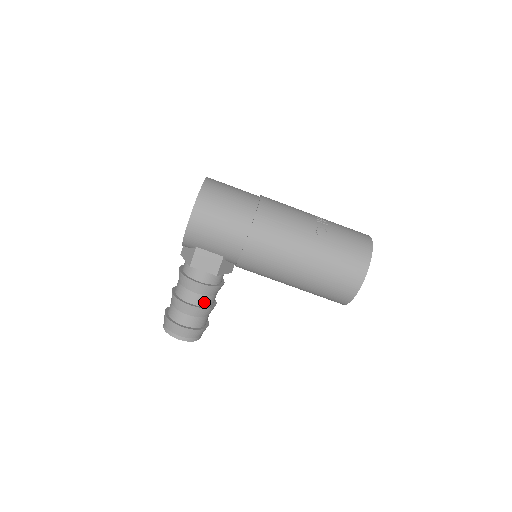
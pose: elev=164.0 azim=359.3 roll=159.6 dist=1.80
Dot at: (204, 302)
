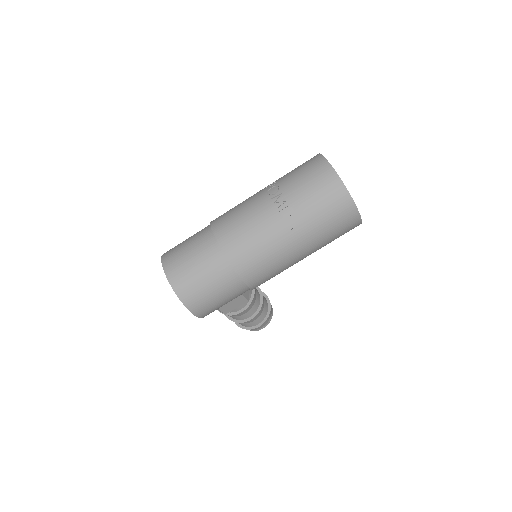
Dot at: (255, 308)
